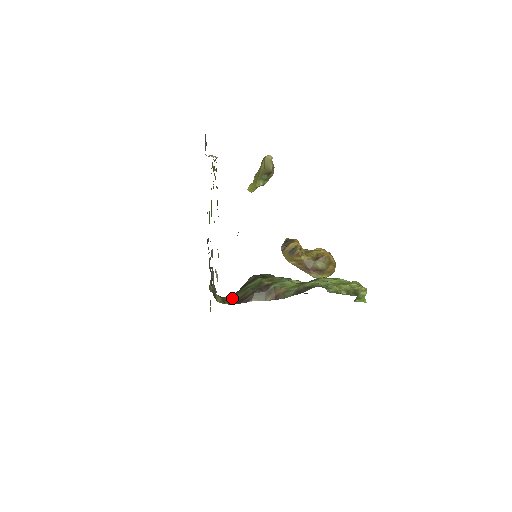
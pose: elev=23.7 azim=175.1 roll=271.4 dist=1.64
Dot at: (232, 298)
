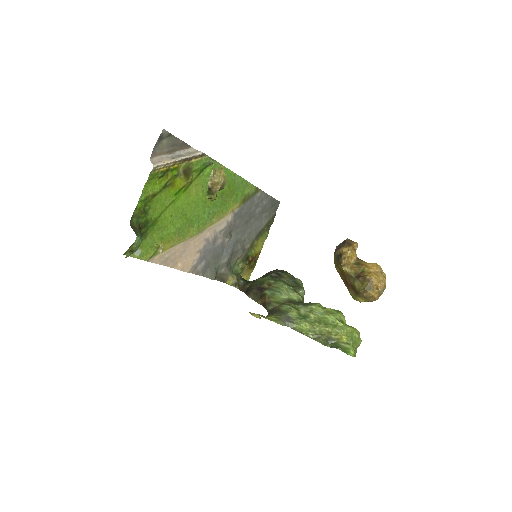
Dot at: (245, 284)
